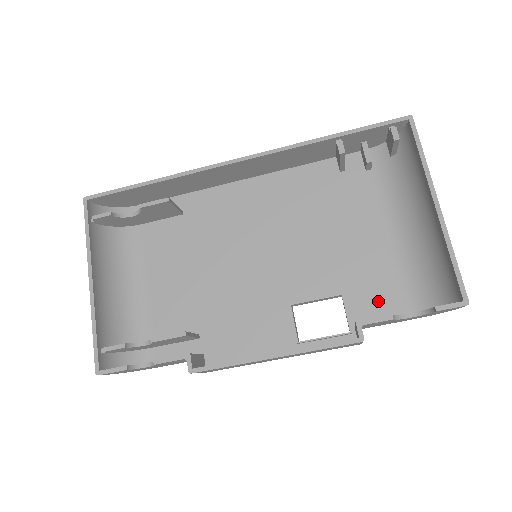
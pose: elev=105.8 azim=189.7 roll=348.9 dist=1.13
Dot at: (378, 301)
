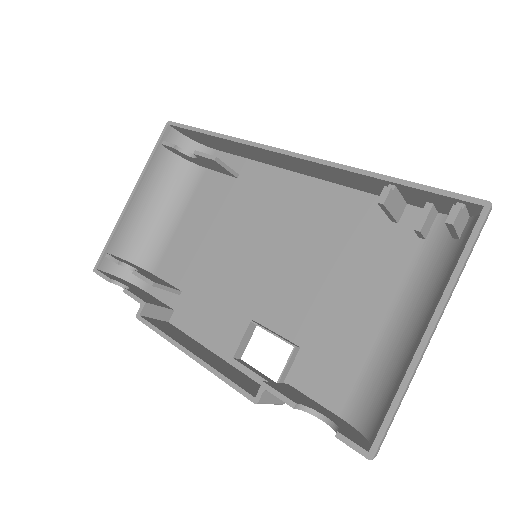
Dot at: (324, 379)
